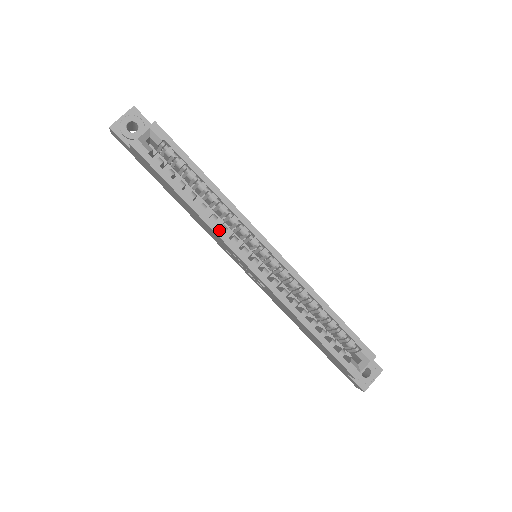
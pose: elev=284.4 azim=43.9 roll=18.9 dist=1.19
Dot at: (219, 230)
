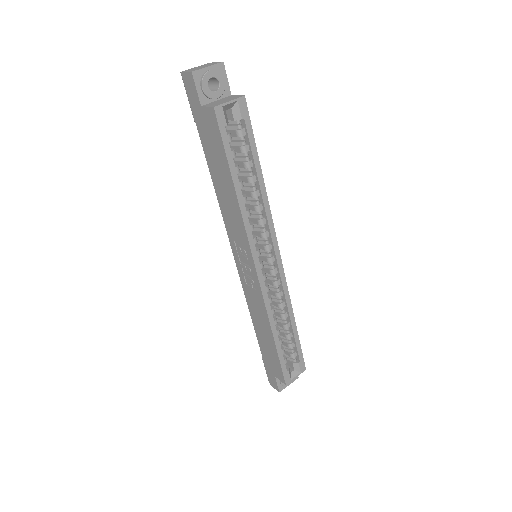
Dot at: (249, 227)
